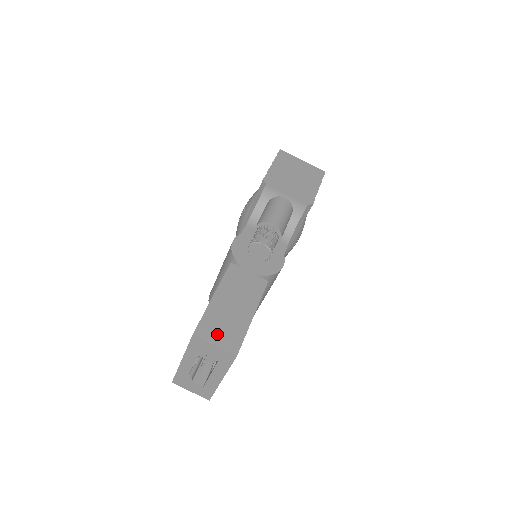
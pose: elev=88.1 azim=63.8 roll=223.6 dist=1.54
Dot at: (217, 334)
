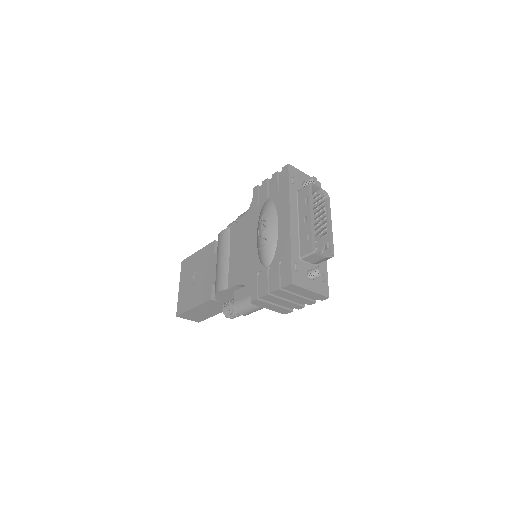
Dot at: (190, 318)
